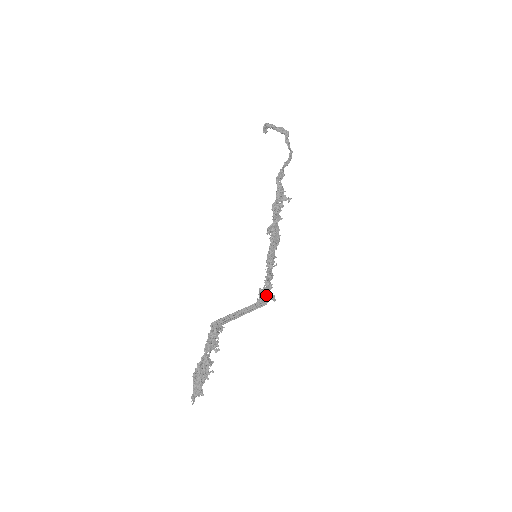
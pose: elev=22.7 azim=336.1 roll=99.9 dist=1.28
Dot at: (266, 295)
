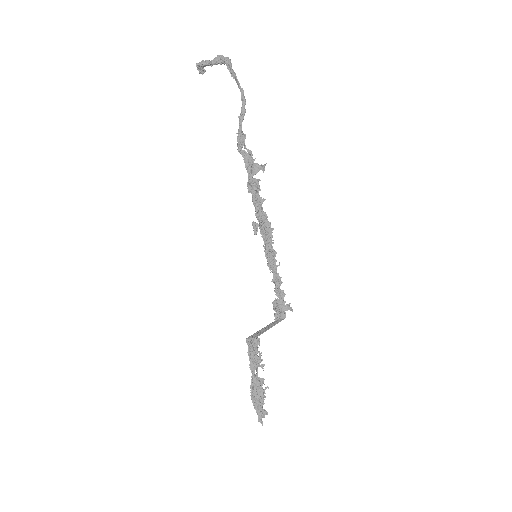
Dot at: (281, 308)
